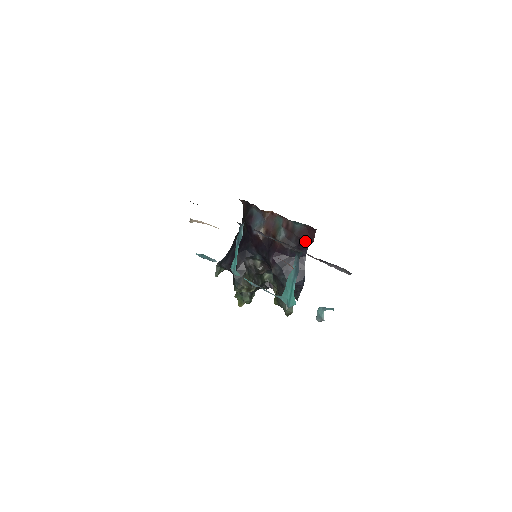
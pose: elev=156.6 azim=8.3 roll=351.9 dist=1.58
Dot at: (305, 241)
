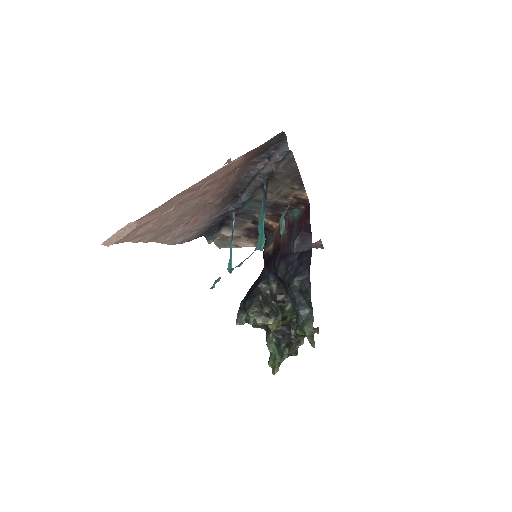
Dot at: (304, 225)
